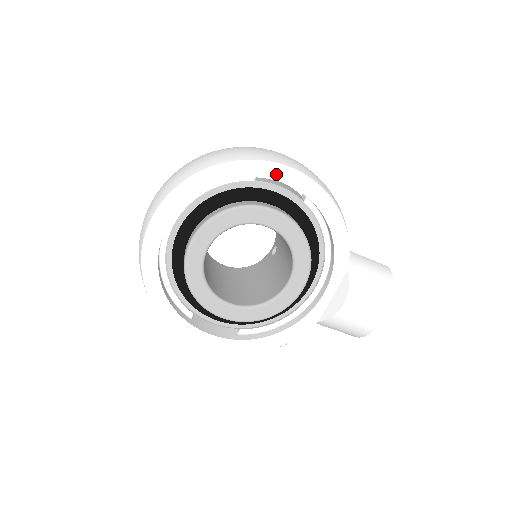
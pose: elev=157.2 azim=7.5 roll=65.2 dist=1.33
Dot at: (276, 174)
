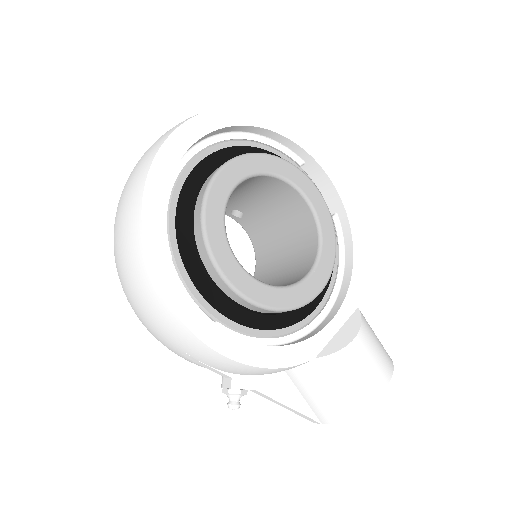
Dot at: (327, 167)
